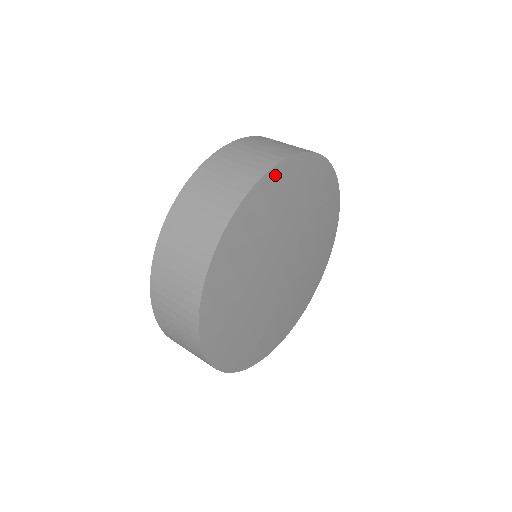
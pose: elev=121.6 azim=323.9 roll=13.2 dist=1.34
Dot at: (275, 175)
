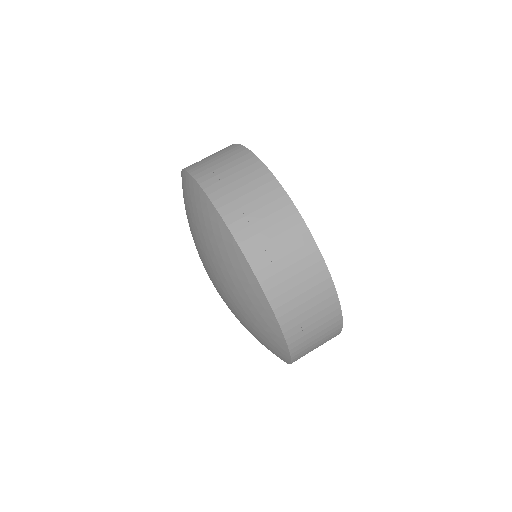
Dot at: occluded
